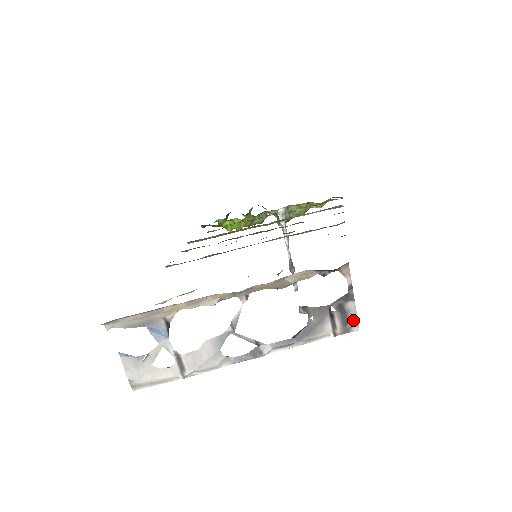
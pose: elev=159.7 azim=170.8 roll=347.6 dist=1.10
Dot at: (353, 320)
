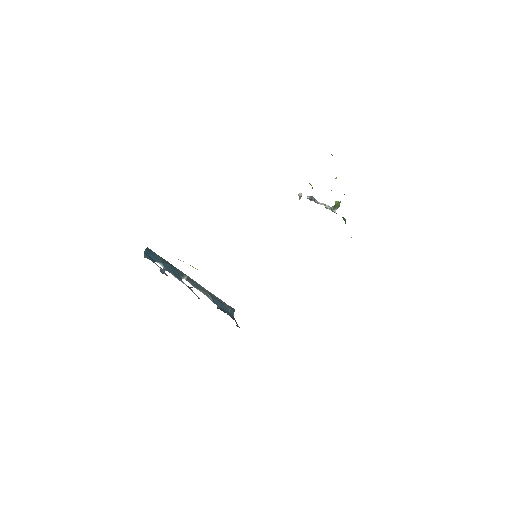
Dot at: (231, 314)
